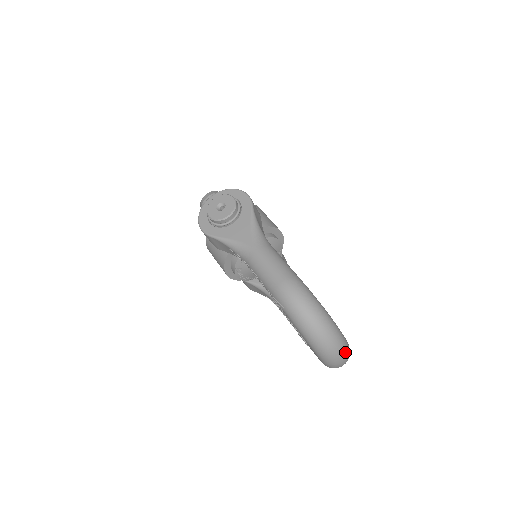
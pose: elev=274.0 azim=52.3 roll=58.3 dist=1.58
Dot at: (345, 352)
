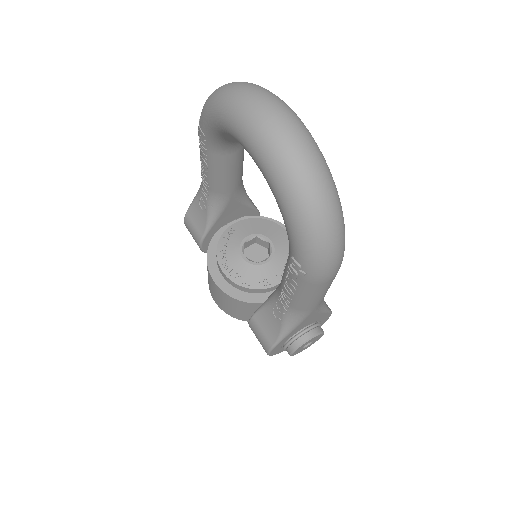
Dot at: (278, 101)
